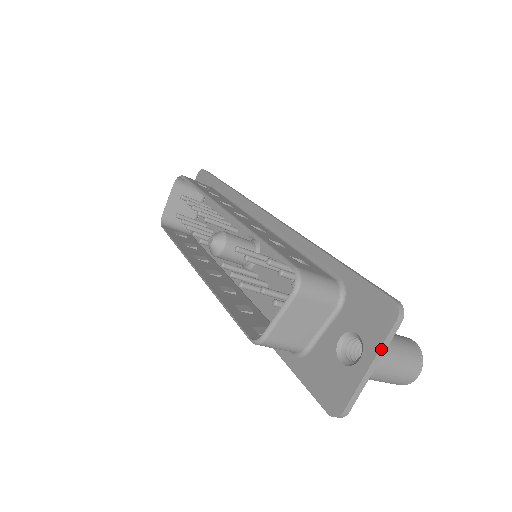
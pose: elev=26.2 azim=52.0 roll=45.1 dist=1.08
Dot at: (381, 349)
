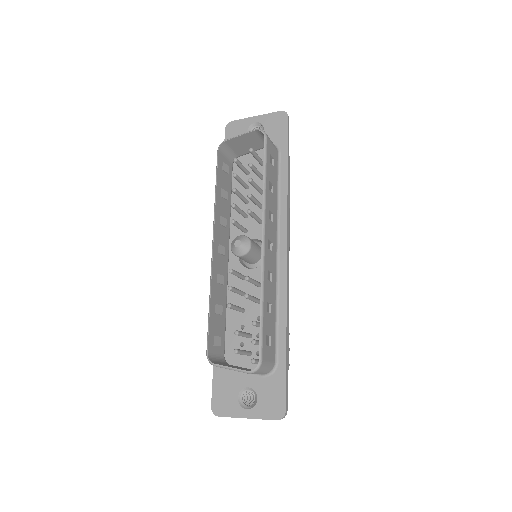
Dot at: occluded
